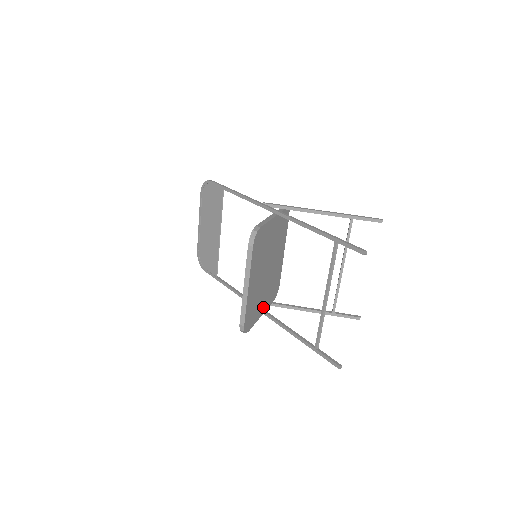
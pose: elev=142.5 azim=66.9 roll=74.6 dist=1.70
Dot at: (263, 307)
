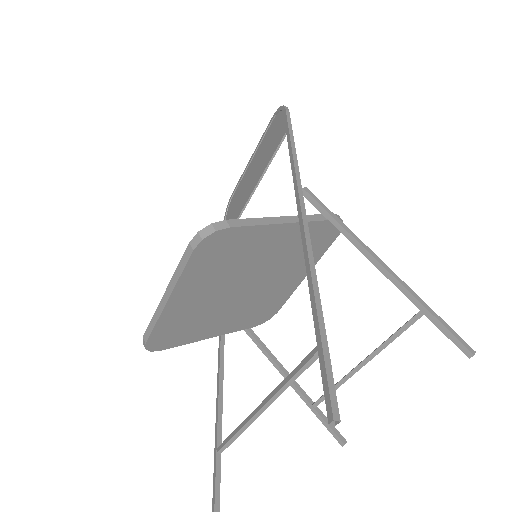
Dot at: (218, 329)
